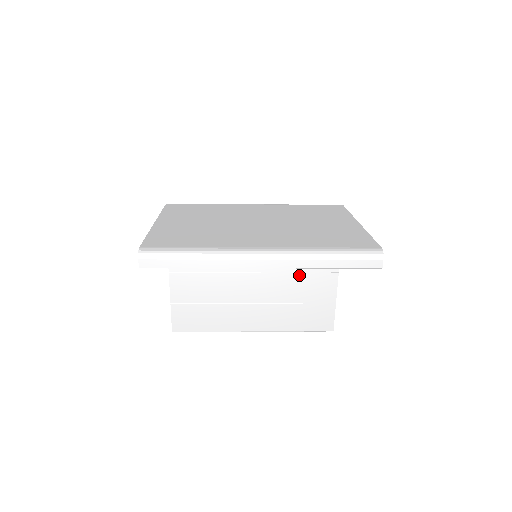
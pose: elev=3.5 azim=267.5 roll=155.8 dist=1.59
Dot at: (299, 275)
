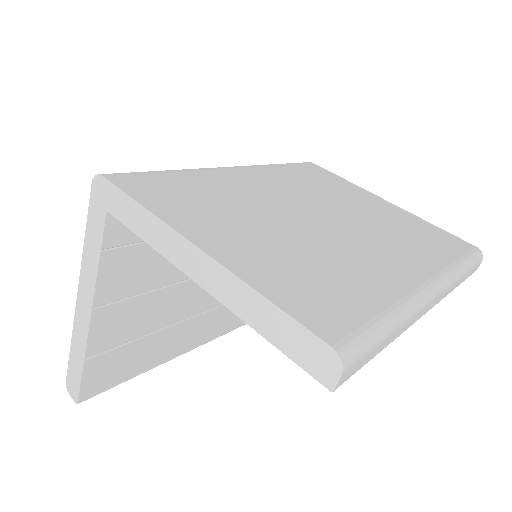
Dot at: occluded
